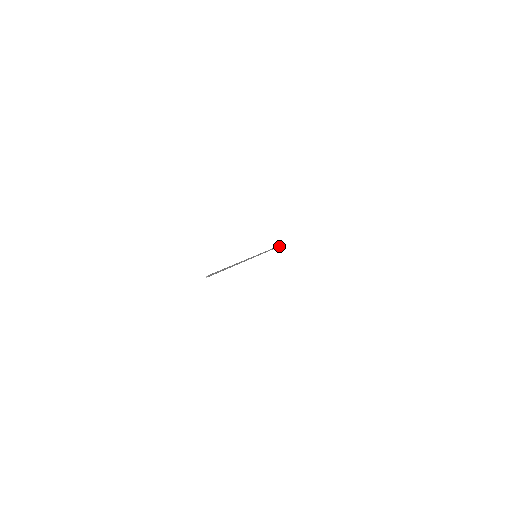
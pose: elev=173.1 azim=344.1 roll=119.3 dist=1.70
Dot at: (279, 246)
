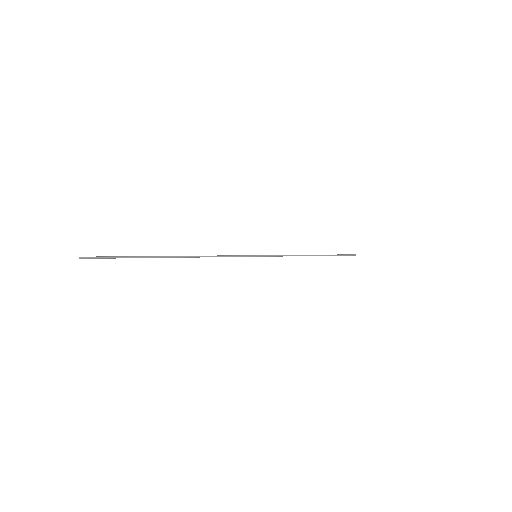
Dot at: (338, 255)
